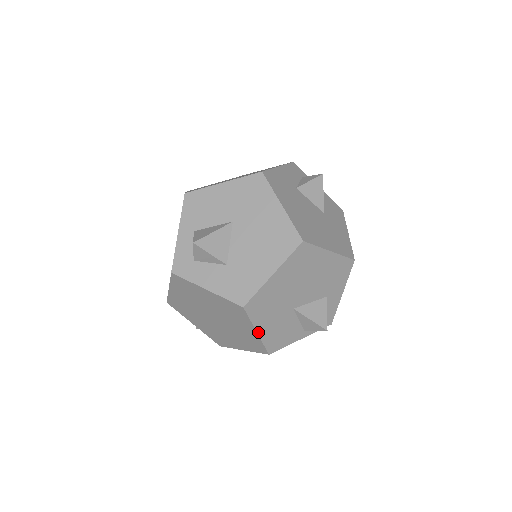
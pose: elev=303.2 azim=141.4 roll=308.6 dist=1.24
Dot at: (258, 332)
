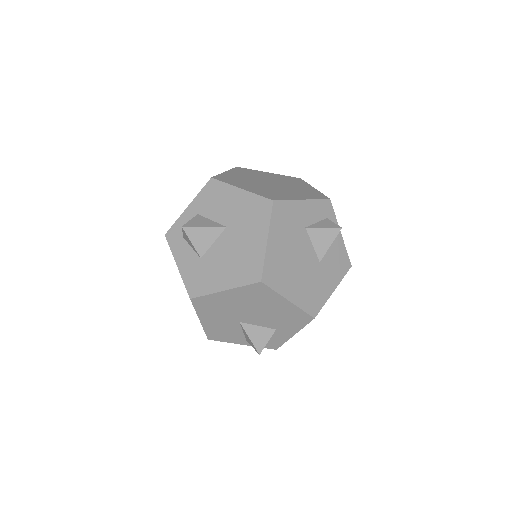
Dot at: (201, 321)
